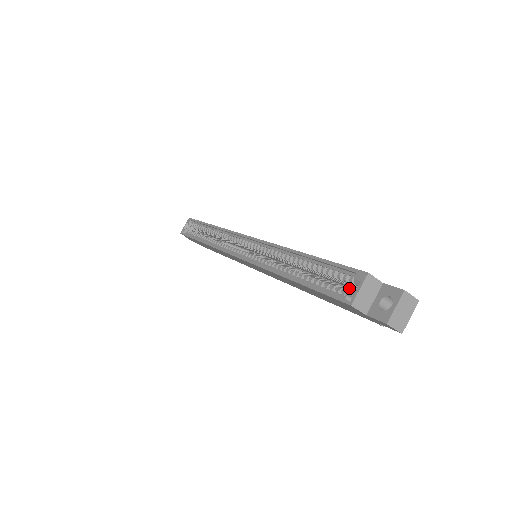
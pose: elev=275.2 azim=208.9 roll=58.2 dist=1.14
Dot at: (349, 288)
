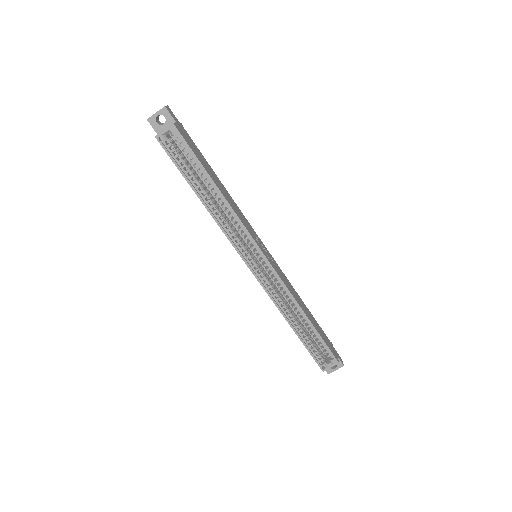
Dot at: occluded
